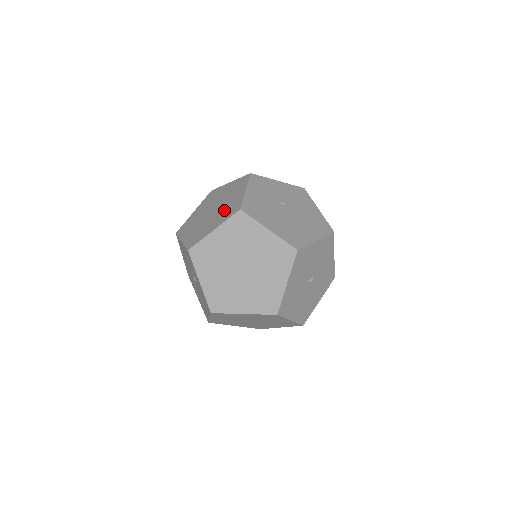
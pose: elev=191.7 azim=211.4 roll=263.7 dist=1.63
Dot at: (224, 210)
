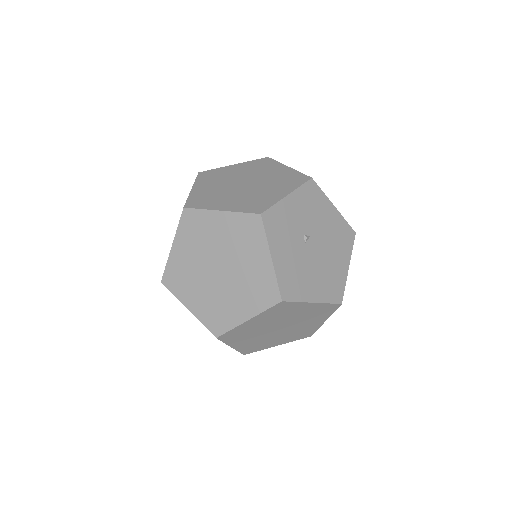
Dot at: (247, 285)
